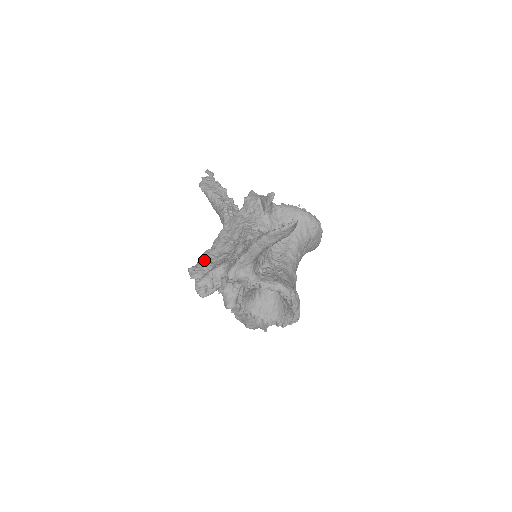
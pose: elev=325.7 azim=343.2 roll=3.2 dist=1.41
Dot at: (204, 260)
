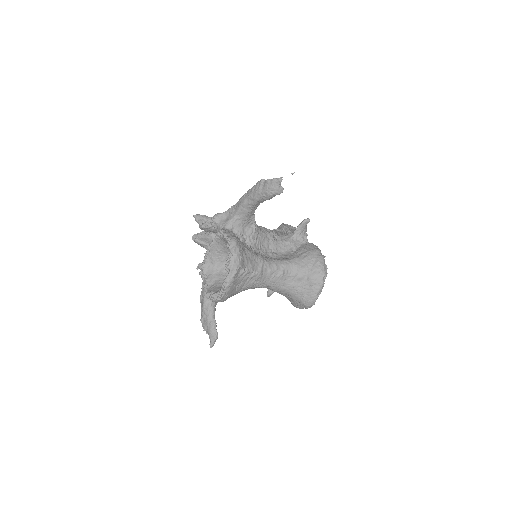
Dot at: occluded
